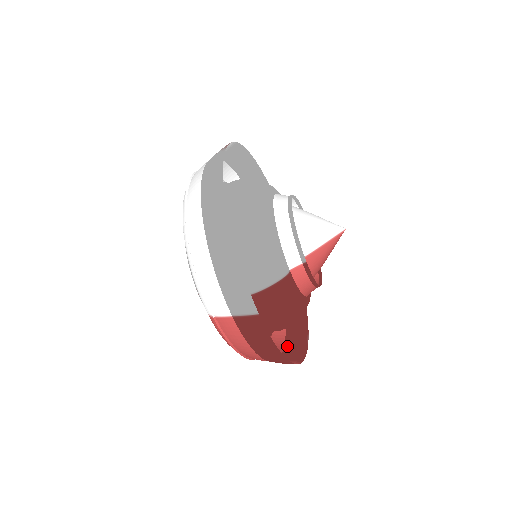
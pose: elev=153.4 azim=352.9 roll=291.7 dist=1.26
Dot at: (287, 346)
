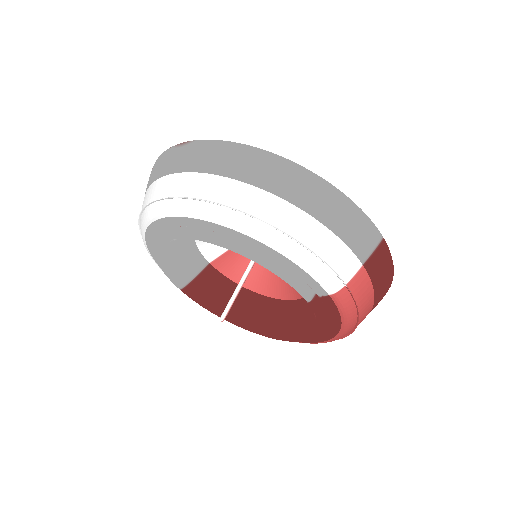
Dot at: occluded
